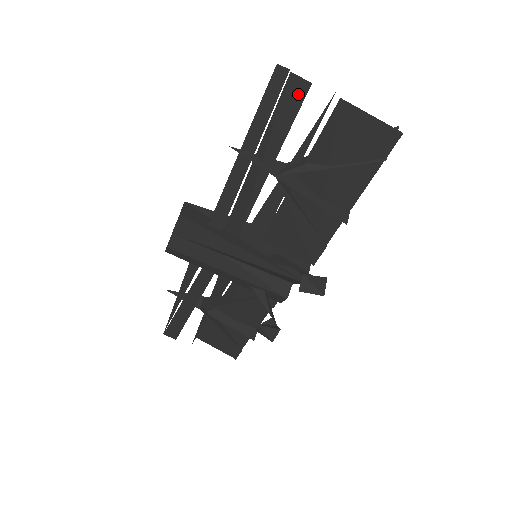
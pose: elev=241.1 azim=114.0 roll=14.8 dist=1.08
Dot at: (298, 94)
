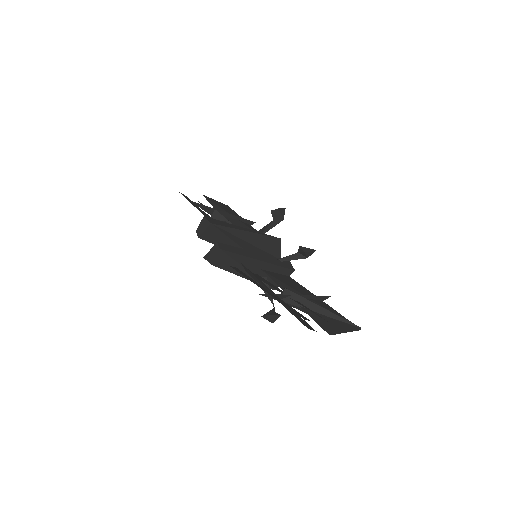
Dot at: (308, 325)
